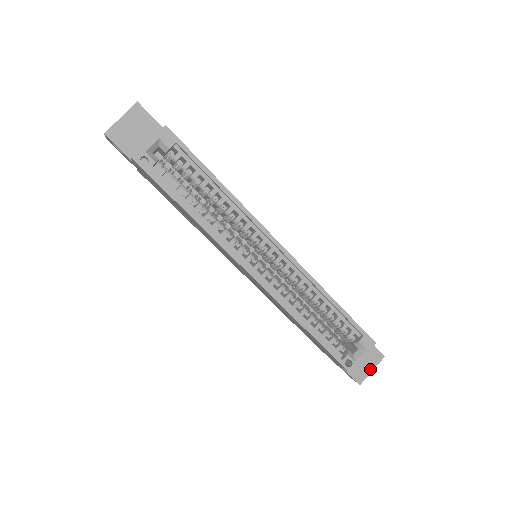
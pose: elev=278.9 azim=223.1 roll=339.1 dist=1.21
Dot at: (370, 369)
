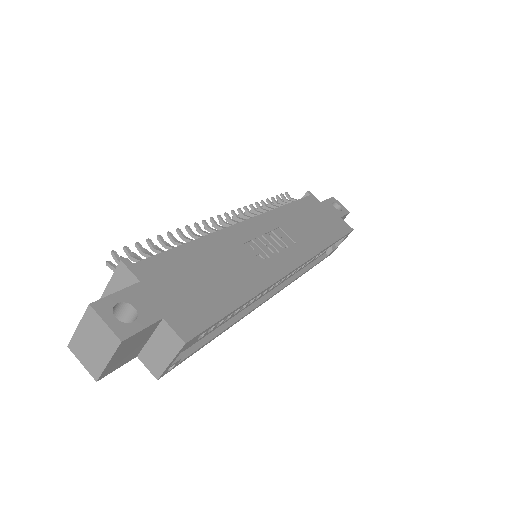
Dot at: occluded
